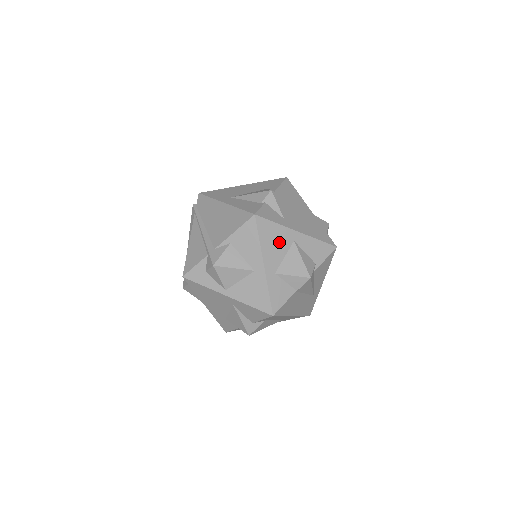
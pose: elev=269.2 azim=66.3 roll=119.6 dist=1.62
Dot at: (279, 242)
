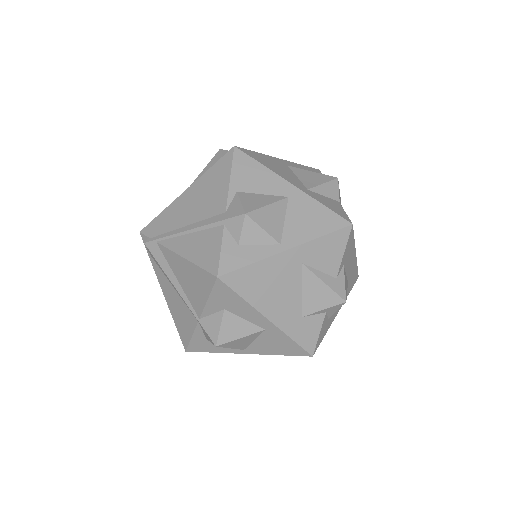
Dot at: (279, 166)
